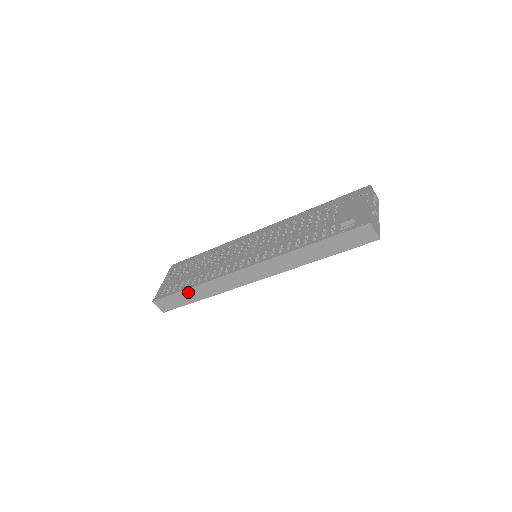
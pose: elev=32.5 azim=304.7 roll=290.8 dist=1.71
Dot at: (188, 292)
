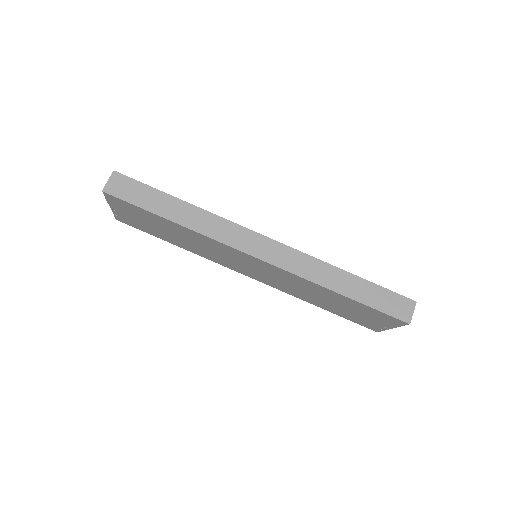
Dot at: (171, 201)
